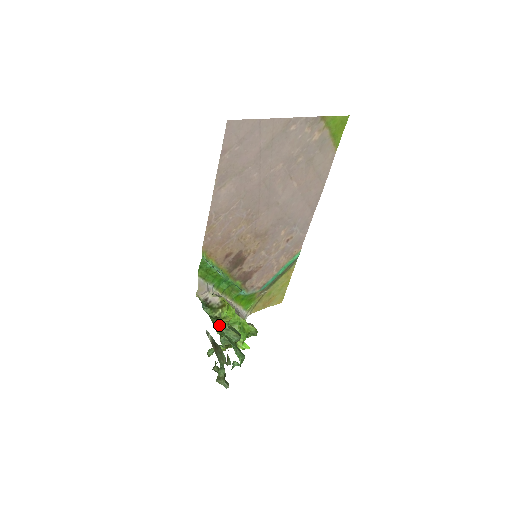
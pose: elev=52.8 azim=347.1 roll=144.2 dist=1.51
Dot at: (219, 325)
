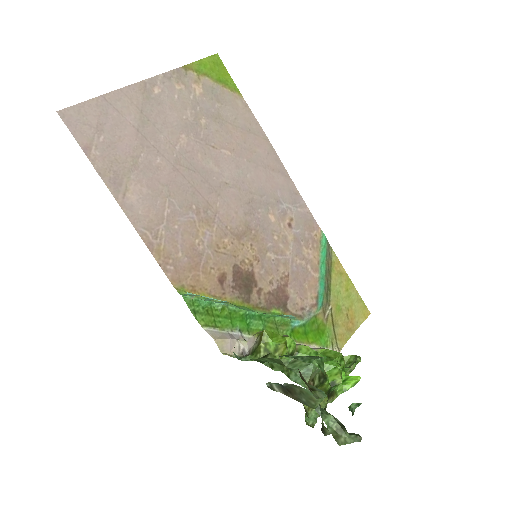
Dot at: (273, 361)
